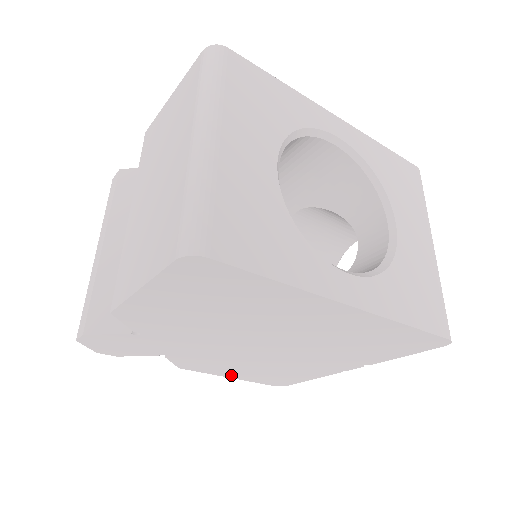
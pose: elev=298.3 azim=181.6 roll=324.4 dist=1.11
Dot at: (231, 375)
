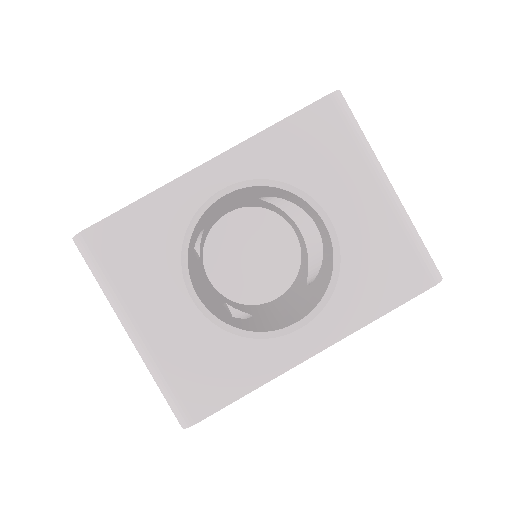
Dot at: occluded
